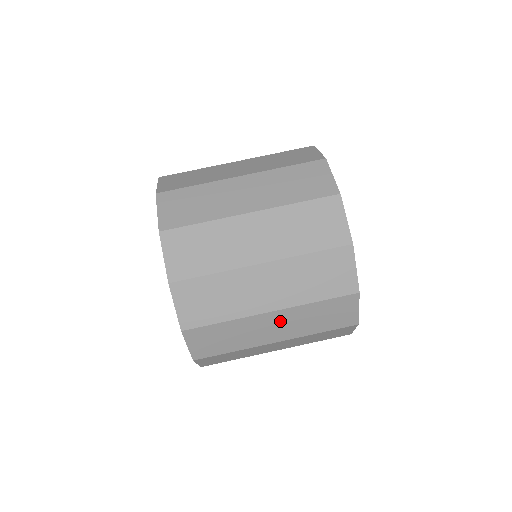
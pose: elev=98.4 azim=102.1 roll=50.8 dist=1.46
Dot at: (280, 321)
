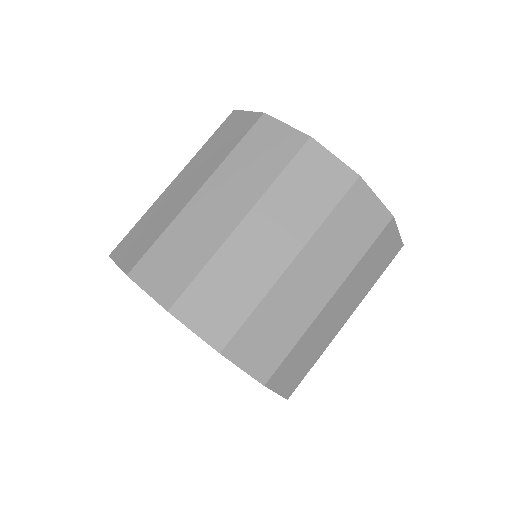
Dot at: (311, 268)
